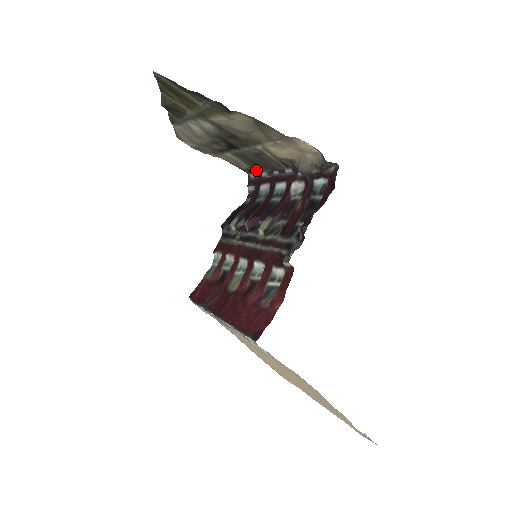
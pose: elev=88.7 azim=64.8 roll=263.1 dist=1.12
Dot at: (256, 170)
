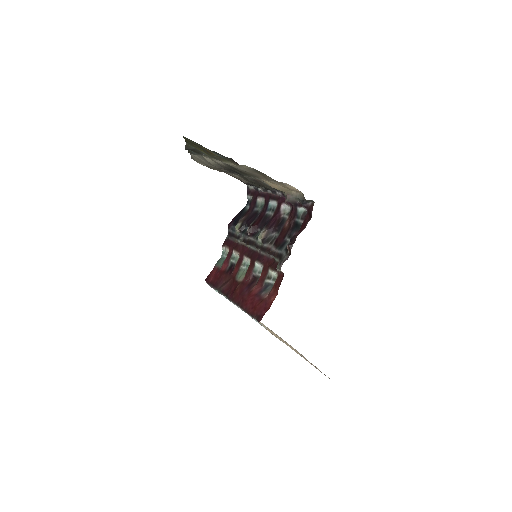
Dot at: (254, 185)
